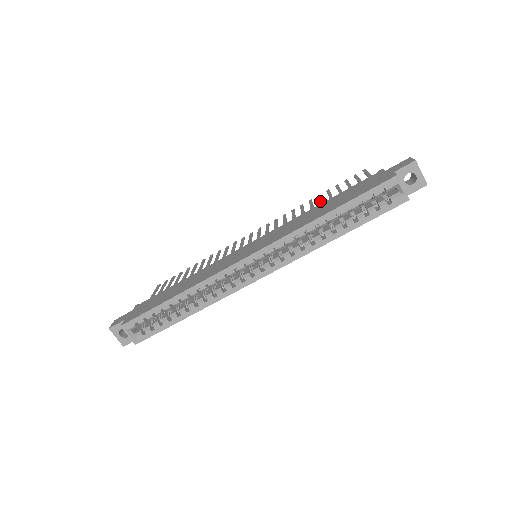
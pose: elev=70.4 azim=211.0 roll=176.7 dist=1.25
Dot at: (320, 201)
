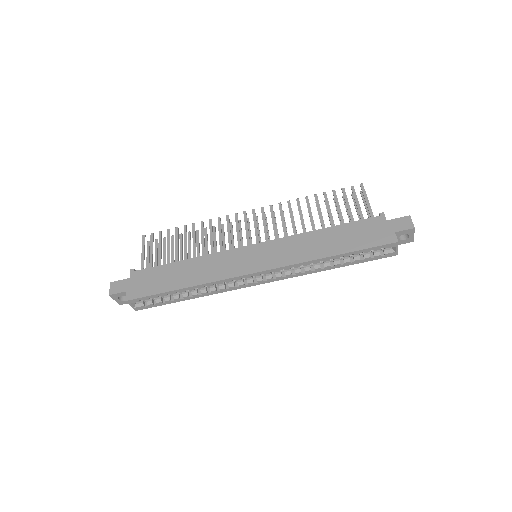
Dot at: (319, 212)
